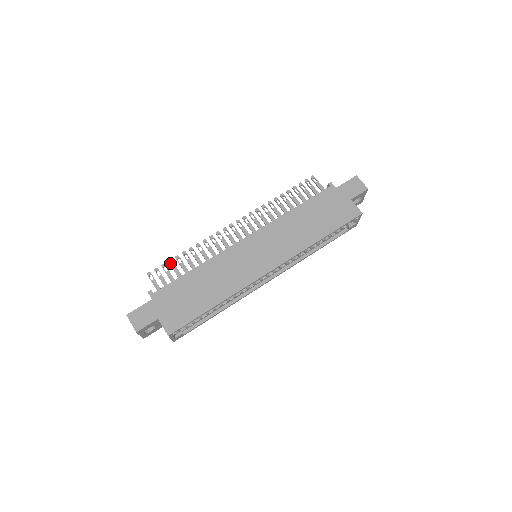
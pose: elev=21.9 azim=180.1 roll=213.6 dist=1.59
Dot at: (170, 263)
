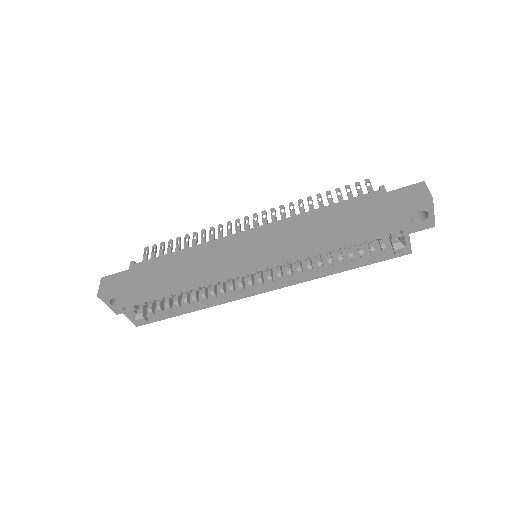
Dot at: (169, 243)
